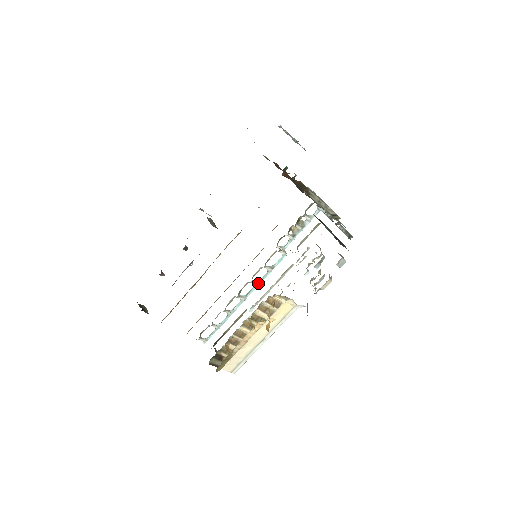
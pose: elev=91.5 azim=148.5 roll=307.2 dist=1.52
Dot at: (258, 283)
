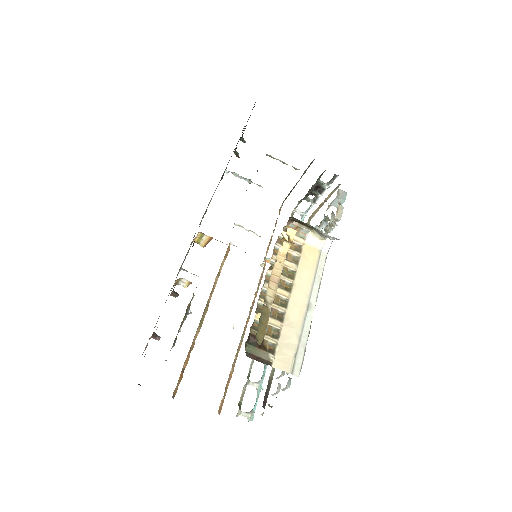
Dot at: occluded
